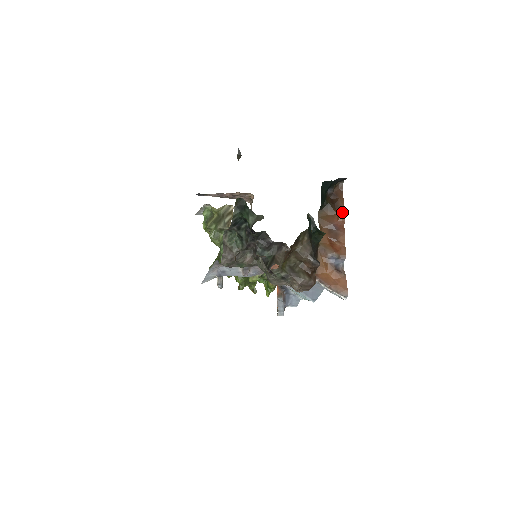
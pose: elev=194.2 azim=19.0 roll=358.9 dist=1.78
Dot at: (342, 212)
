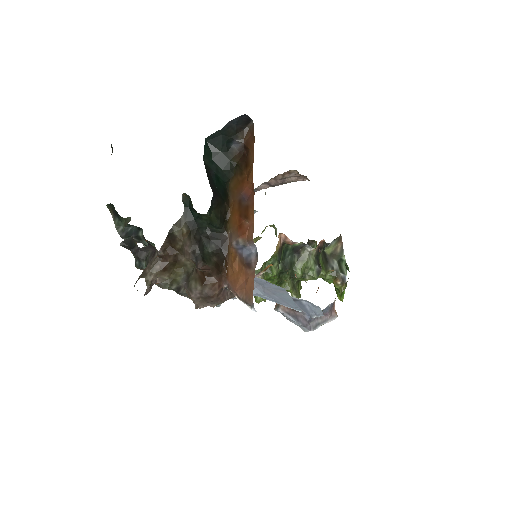
Dot at: (250, 170)
